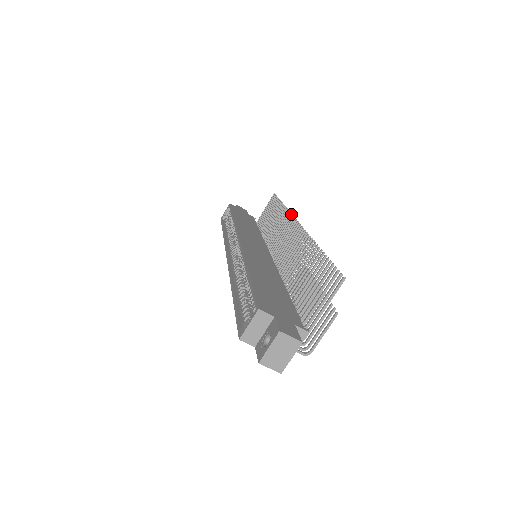
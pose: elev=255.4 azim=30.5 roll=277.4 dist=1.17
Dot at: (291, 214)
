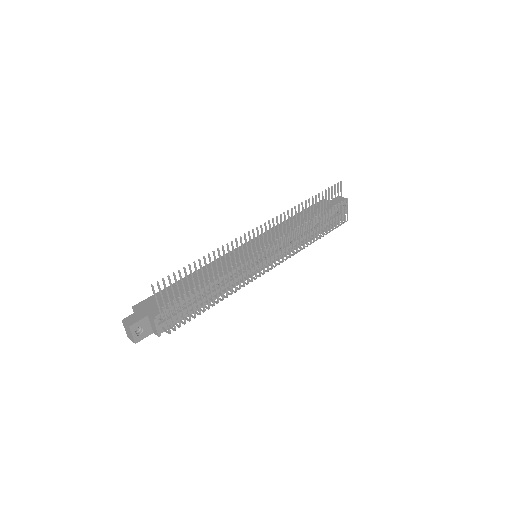
Dot at: (280, 214)
